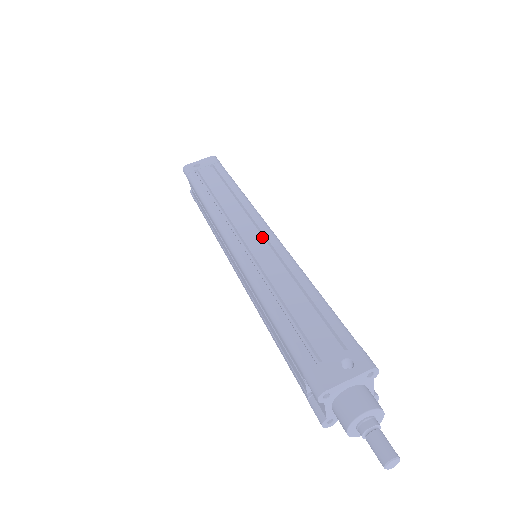
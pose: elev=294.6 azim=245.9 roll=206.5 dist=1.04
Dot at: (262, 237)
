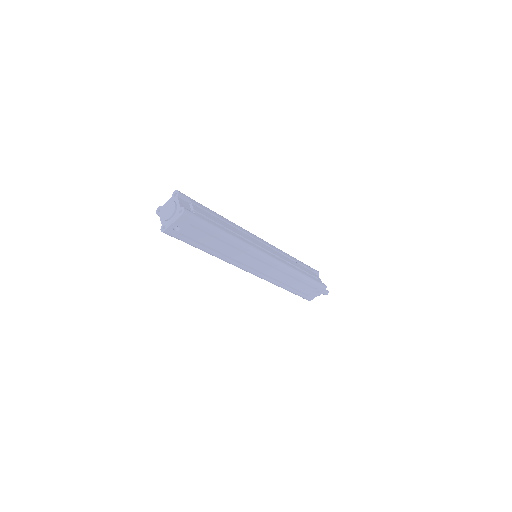
Dot at: (265, 261)
